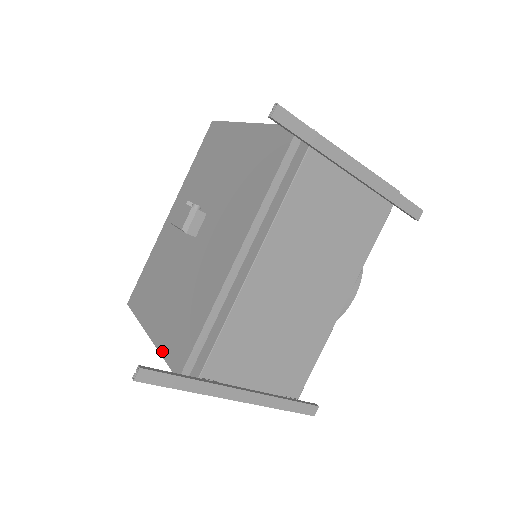
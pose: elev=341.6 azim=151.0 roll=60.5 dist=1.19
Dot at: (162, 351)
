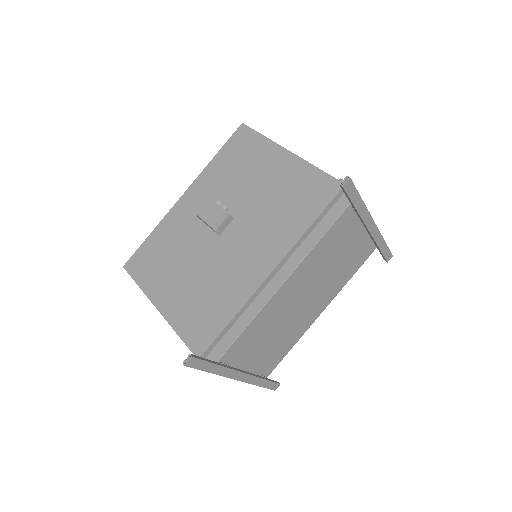
Dot at: (177, 329)
